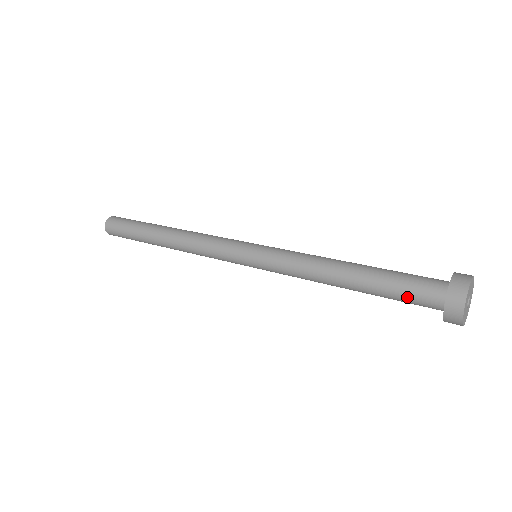
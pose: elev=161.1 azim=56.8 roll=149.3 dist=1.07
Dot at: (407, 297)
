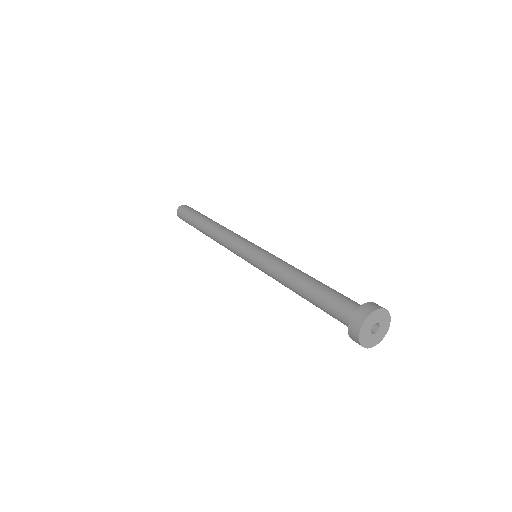
Dot at: (332, 313)
